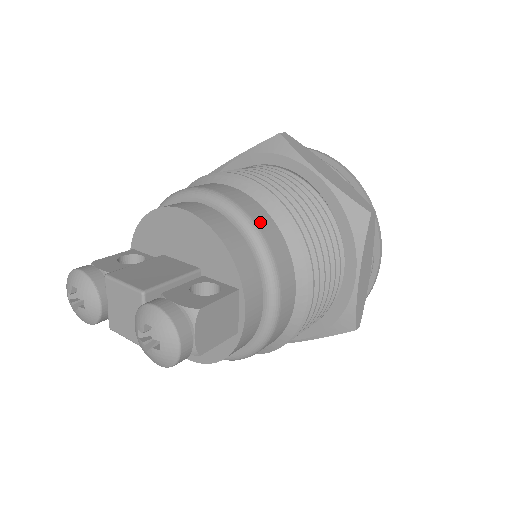
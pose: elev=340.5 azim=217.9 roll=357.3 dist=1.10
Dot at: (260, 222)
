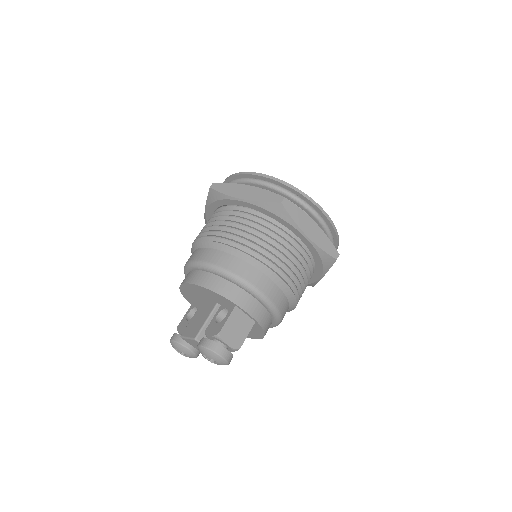
Dot at: (223, 263)
